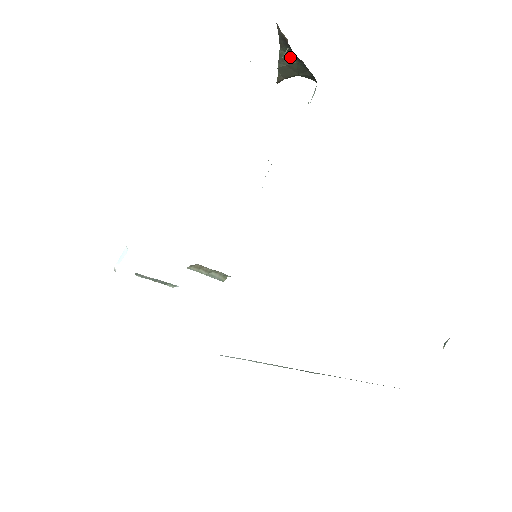
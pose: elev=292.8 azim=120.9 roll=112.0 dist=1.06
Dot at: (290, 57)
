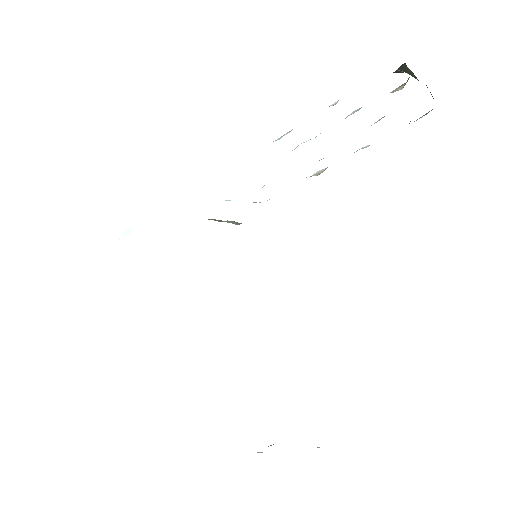
Dot at: occluded
